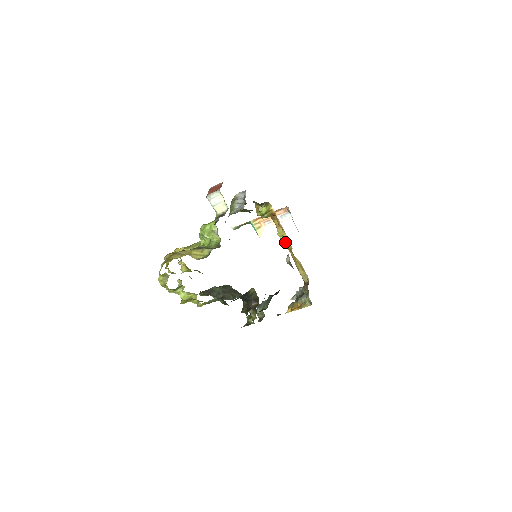
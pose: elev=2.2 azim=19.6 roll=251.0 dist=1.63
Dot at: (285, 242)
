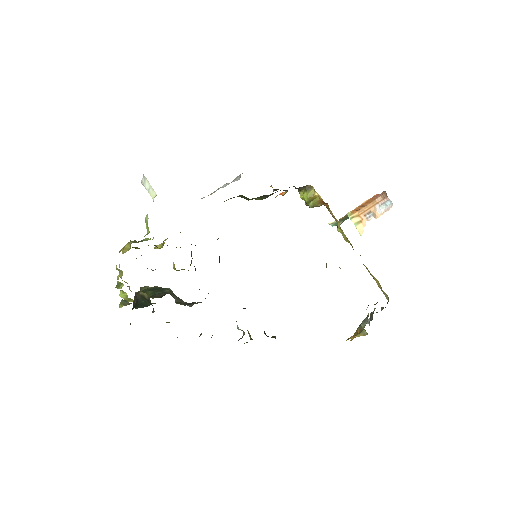
Dot at: (347, 240)
